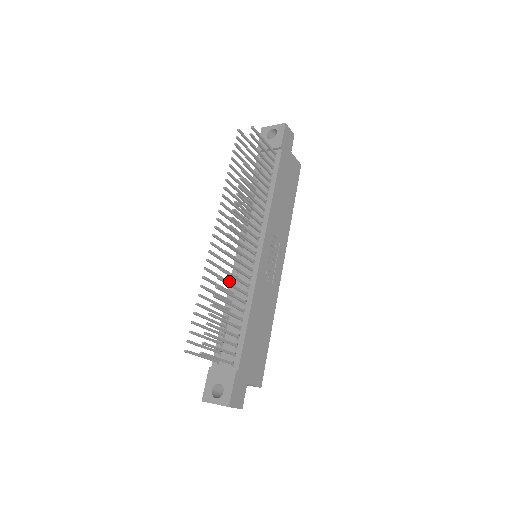
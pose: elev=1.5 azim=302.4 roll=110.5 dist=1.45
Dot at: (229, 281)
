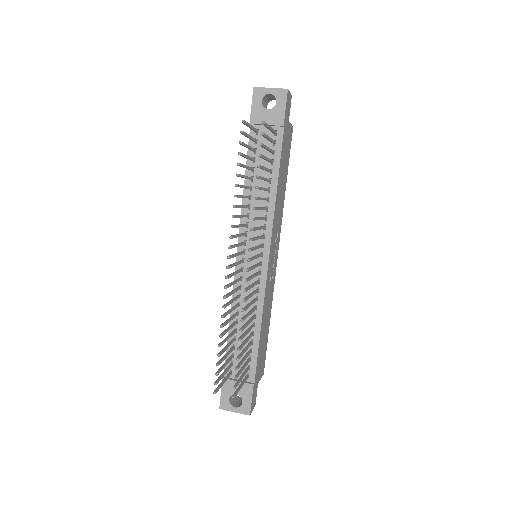
Dot at: (237, 297)
